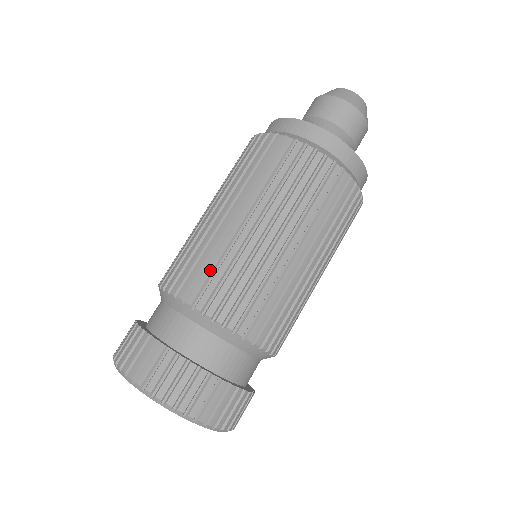
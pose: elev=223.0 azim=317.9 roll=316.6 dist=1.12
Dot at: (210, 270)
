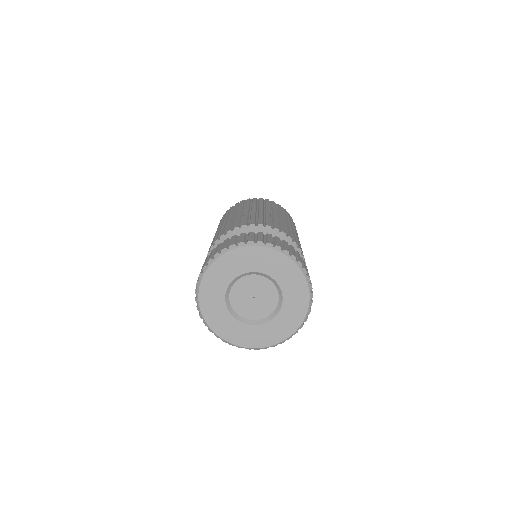
Dot at: (246, 218)
